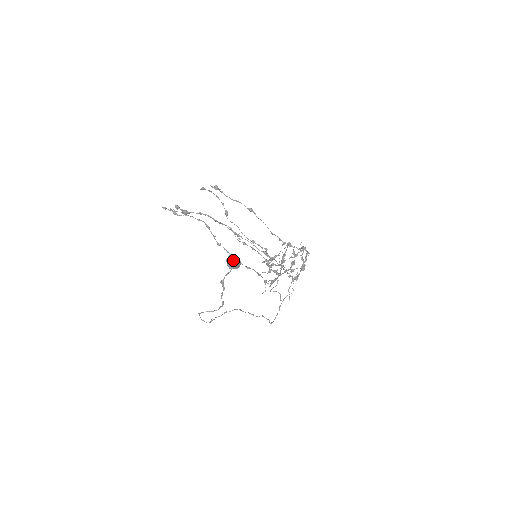
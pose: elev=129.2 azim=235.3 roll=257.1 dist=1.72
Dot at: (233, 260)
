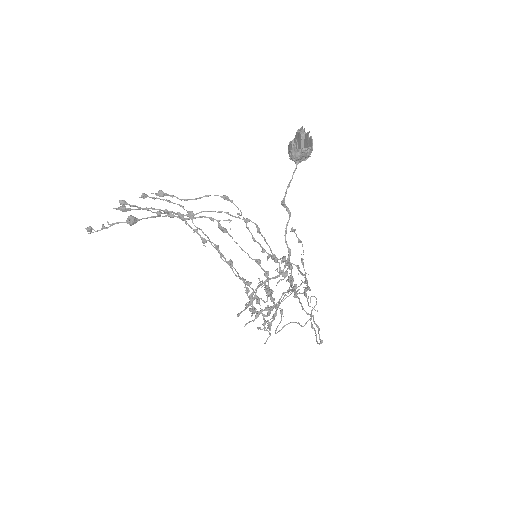
Dot at: (306, 133)
